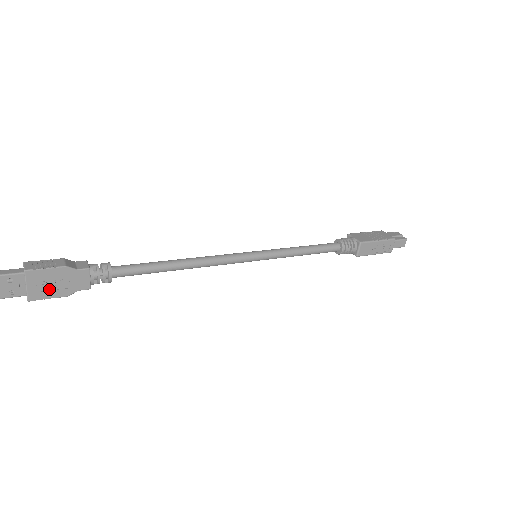
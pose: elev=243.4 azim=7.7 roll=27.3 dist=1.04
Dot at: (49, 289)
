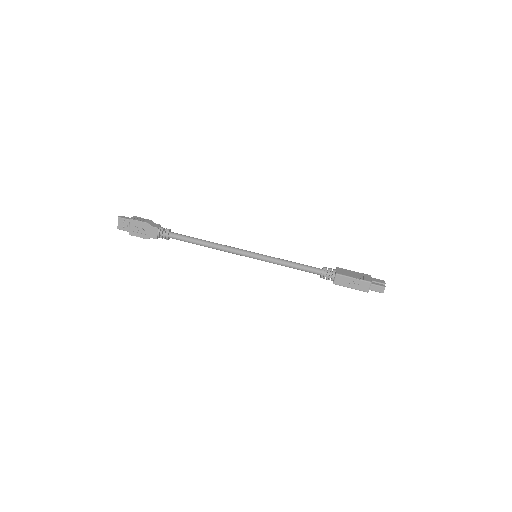
Dot at: (139, 232)
